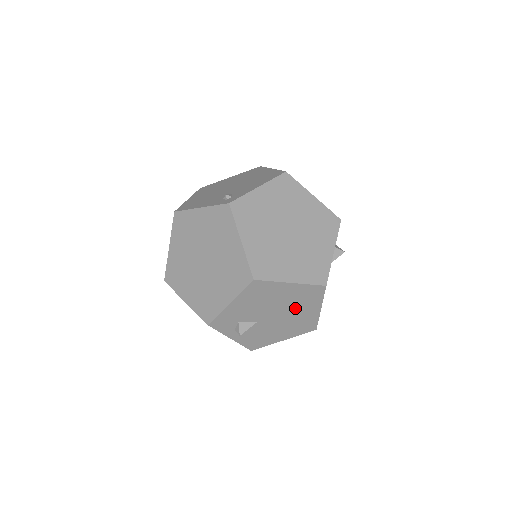
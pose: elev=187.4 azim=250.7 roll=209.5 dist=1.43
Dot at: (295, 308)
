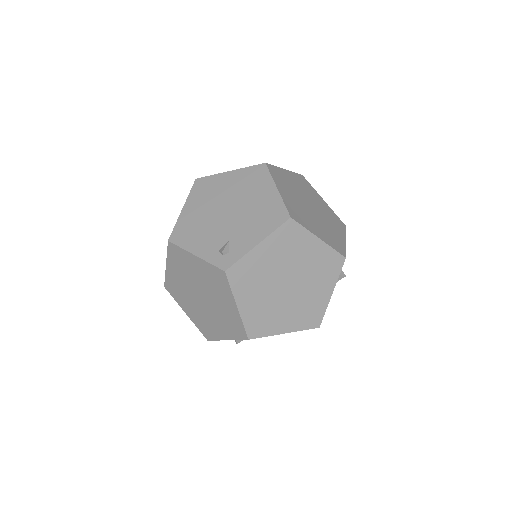
Dot at: occluded
